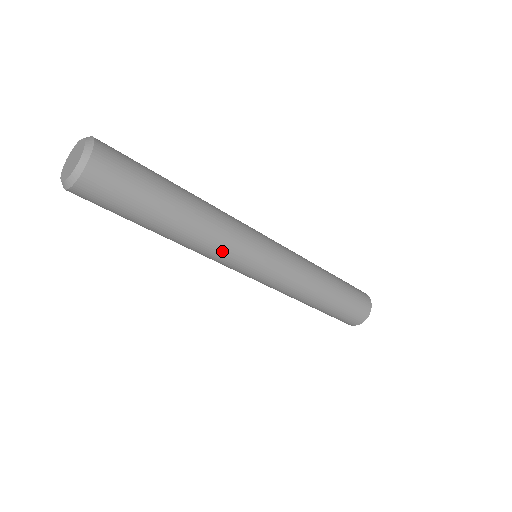
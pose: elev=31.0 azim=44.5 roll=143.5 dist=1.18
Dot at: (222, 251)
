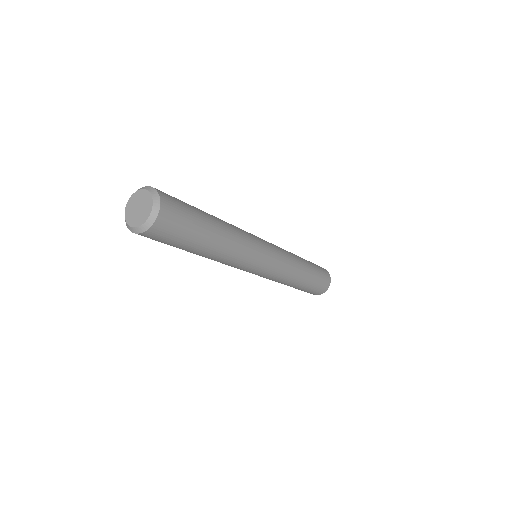
Dot at: (244, 256)
